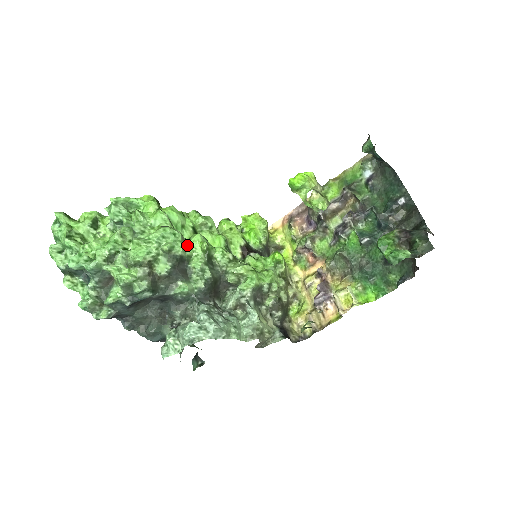
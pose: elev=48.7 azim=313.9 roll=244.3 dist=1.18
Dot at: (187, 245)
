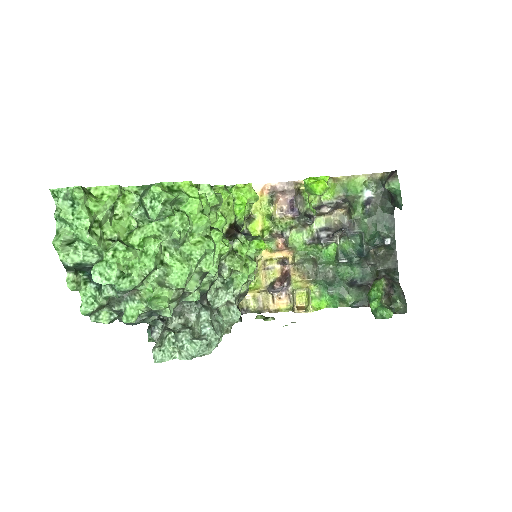
Dot at: occluded
